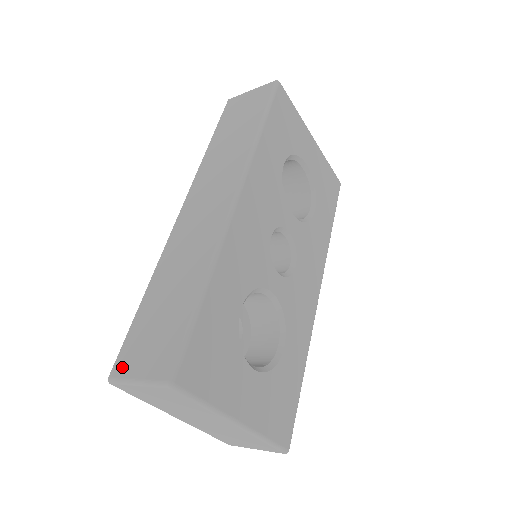
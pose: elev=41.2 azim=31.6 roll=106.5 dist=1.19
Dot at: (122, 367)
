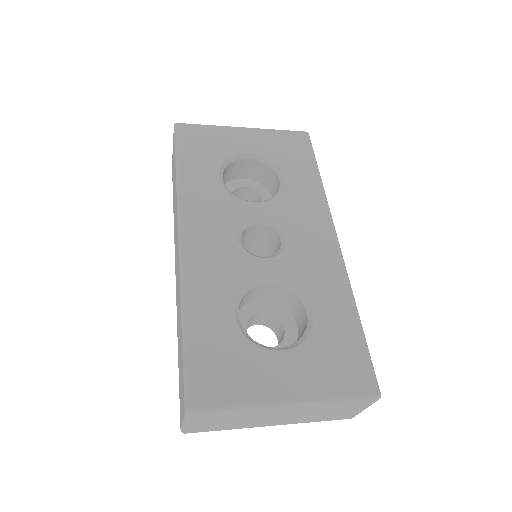
Dot at: (180, 417)
